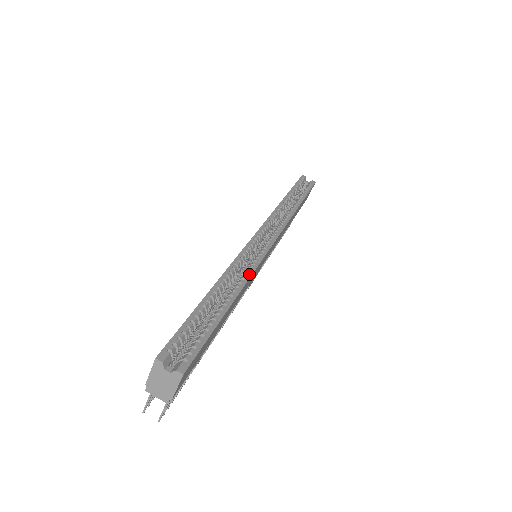
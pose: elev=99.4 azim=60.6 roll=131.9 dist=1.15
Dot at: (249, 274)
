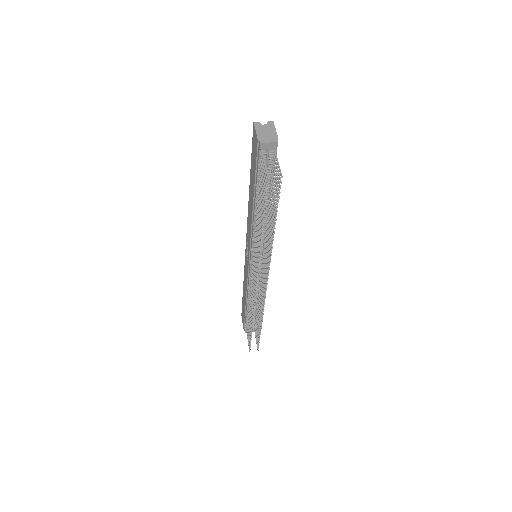
Dot at: occluded
